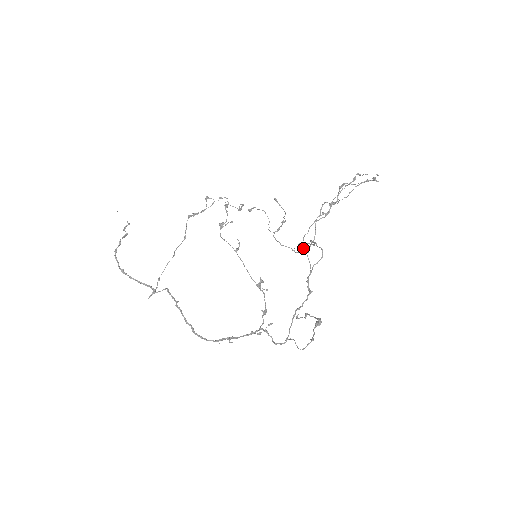
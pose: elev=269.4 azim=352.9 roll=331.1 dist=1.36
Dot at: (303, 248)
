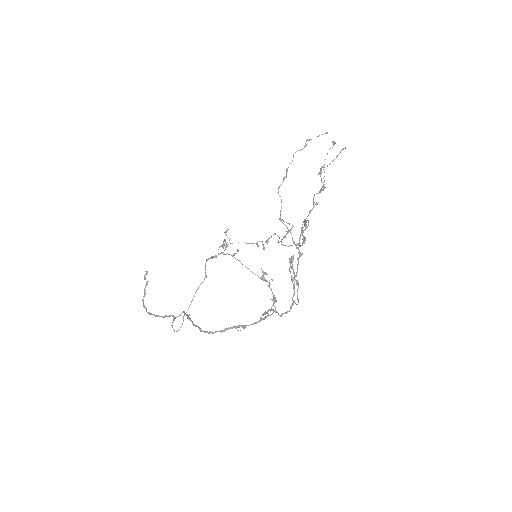
Dot at: (304, 237)
